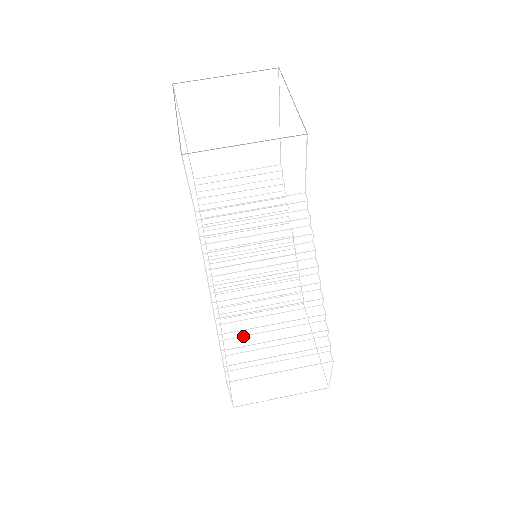
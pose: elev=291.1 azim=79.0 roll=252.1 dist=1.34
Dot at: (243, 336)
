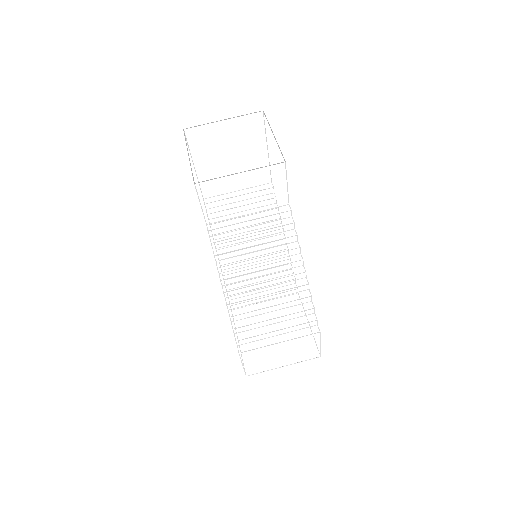
Dot at: (249, 317)
